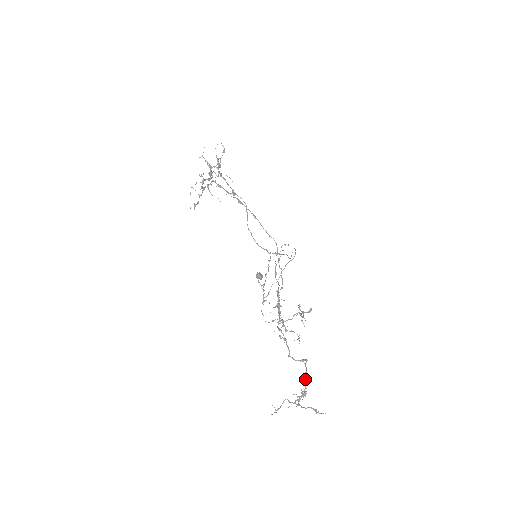
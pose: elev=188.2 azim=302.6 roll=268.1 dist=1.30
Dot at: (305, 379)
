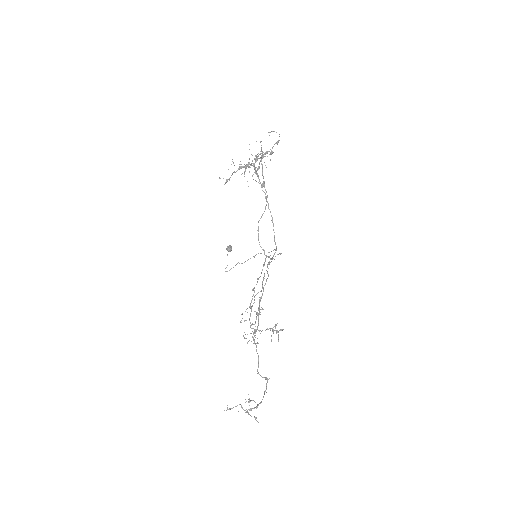
Dot at: (263, 397)
